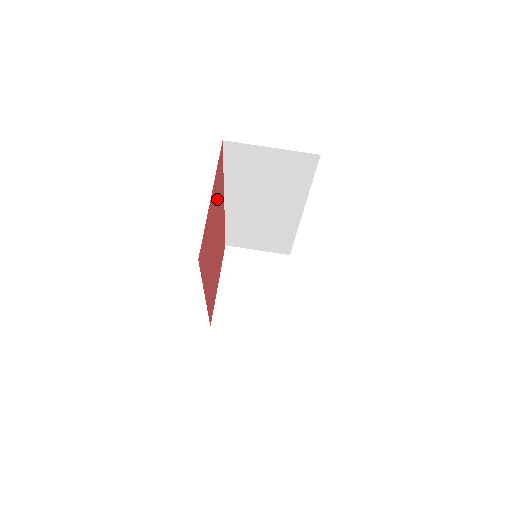
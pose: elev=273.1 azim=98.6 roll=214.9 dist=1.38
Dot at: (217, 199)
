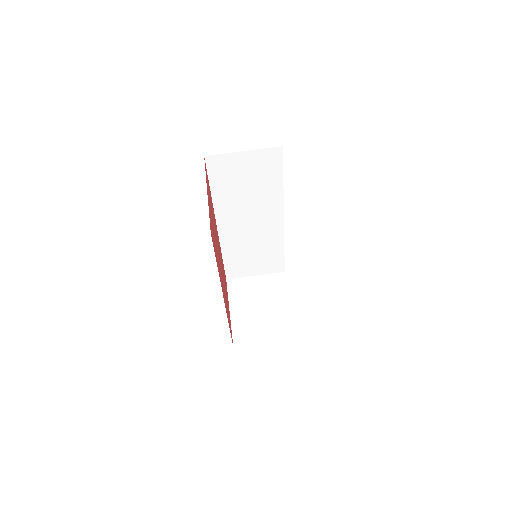
Dot at: (211, 207)
